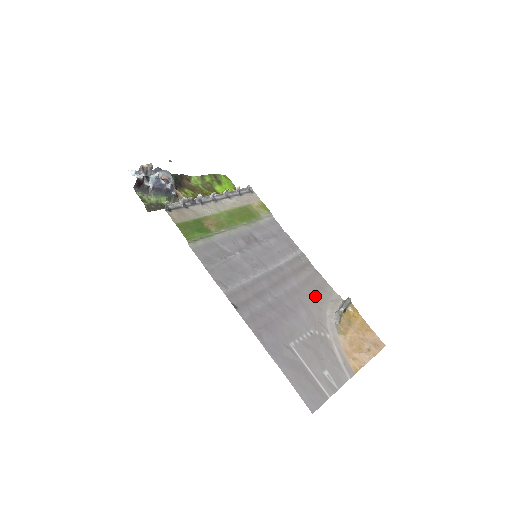
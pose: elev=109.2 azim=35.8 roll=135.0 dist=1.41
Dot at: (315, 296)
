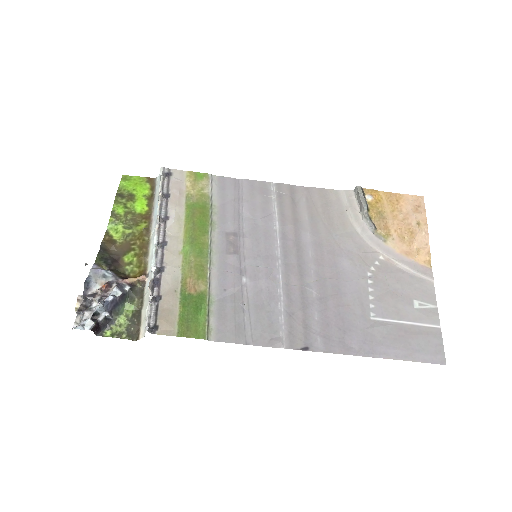
Dot at: (333, 225)
